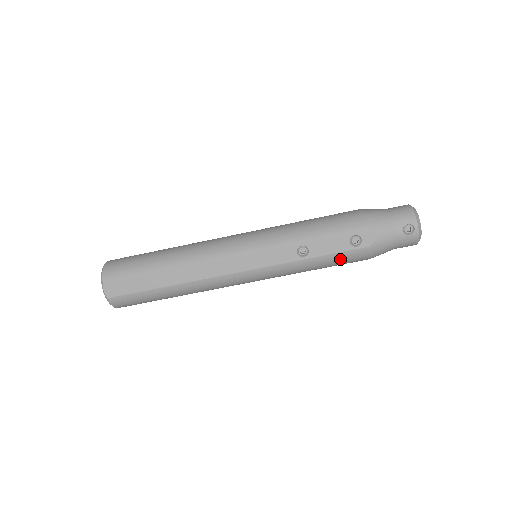
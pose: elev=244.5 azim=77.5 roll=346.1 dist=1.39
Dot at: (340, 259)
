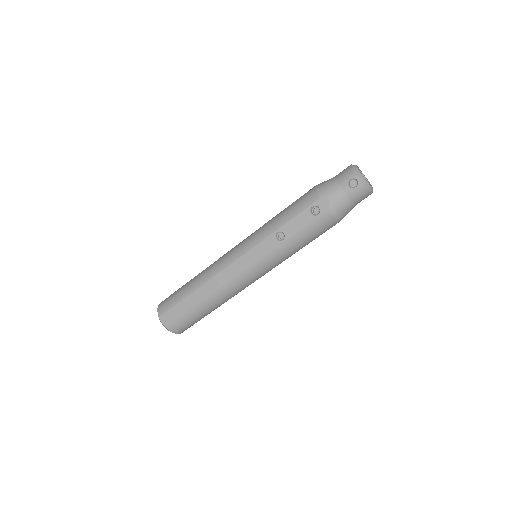
Dot at: (312, 230)
